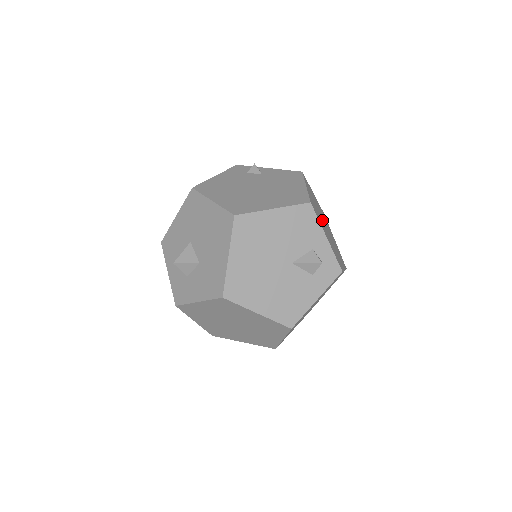
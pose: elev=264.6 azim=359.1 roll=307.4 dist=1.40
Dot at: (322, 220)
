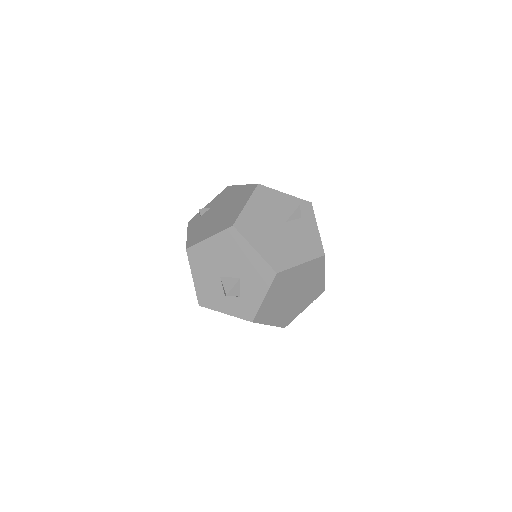
Dot at: occluded
